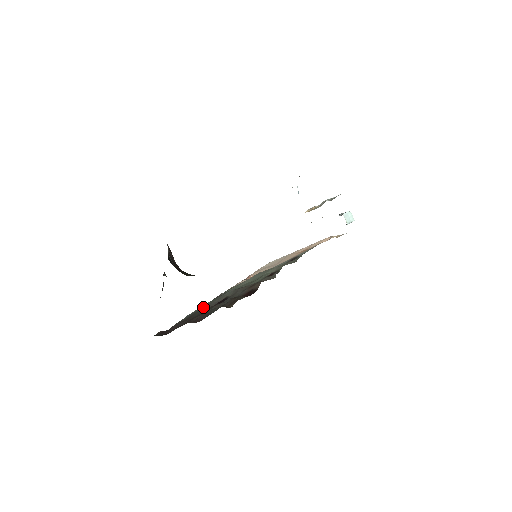
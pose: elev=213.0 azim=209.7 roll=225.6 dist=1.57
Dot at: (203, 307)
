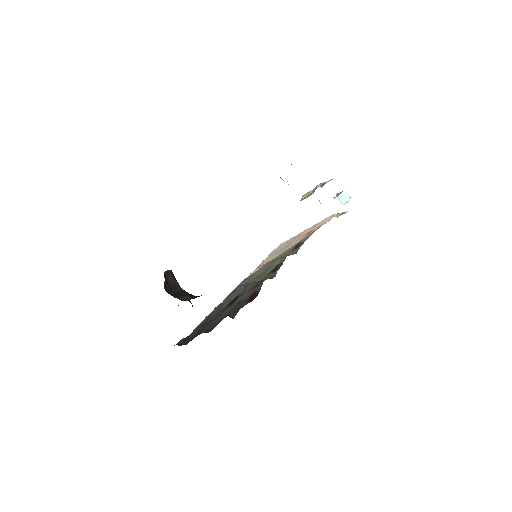
Dot at: (218, 307)
